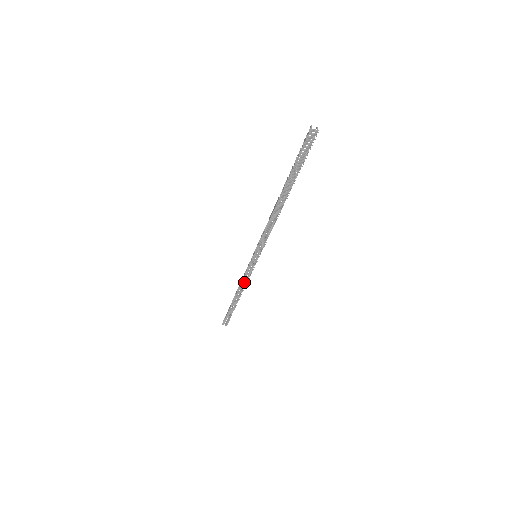
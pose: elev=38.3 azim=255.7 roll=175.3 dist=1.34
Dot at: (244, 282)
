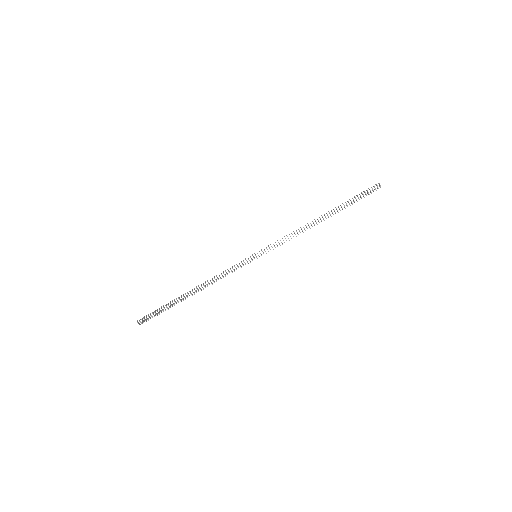
Dot at: (218, 278)
